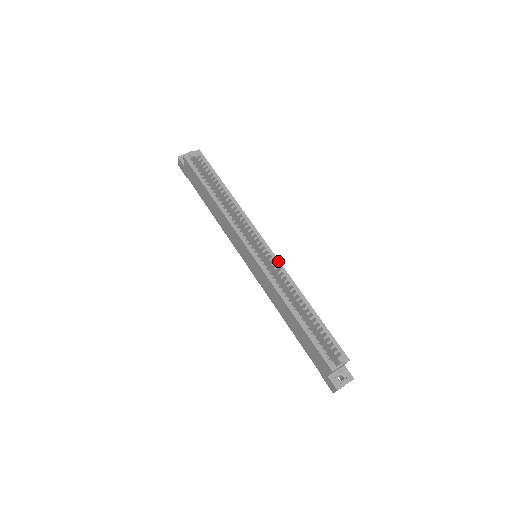
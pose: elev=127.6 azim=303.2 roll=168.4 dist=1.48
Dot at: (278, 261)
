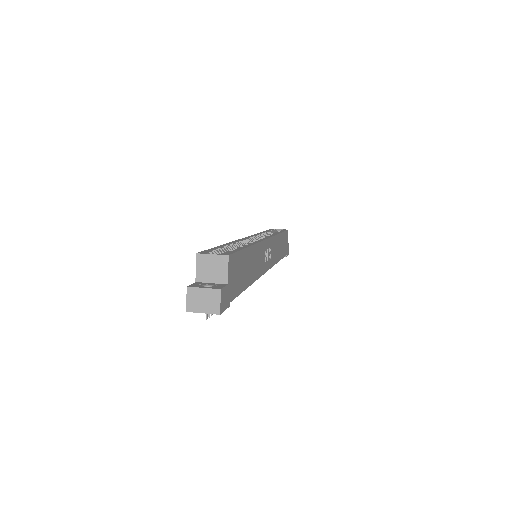
Dot at: (263, 240)
